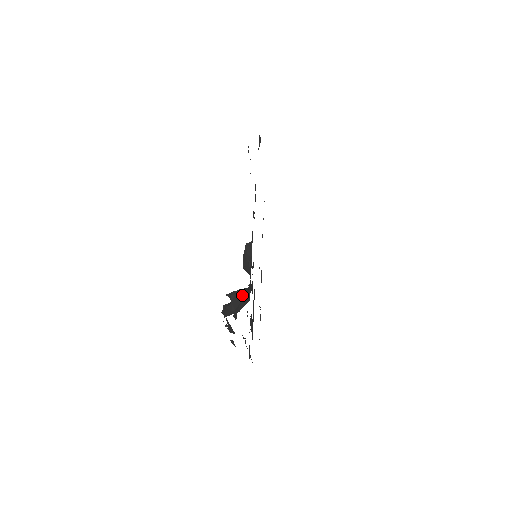
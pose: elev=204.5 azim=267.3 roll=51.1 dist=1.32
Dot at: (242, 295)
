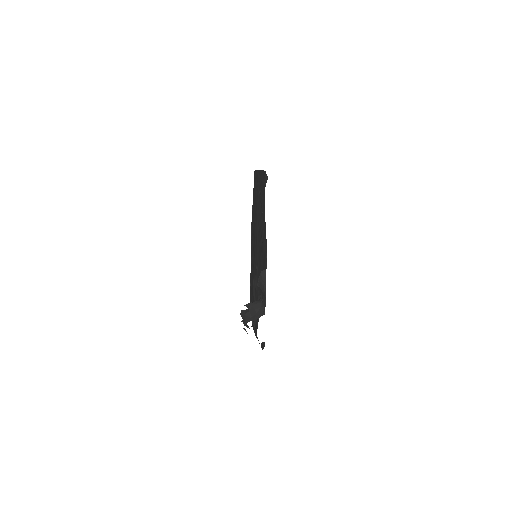
Dot at: (258, 308)
